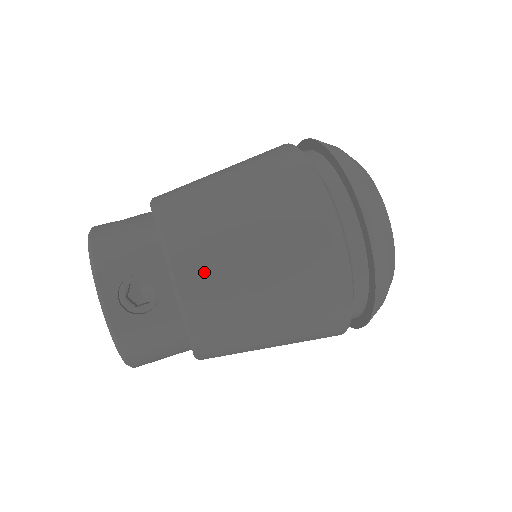
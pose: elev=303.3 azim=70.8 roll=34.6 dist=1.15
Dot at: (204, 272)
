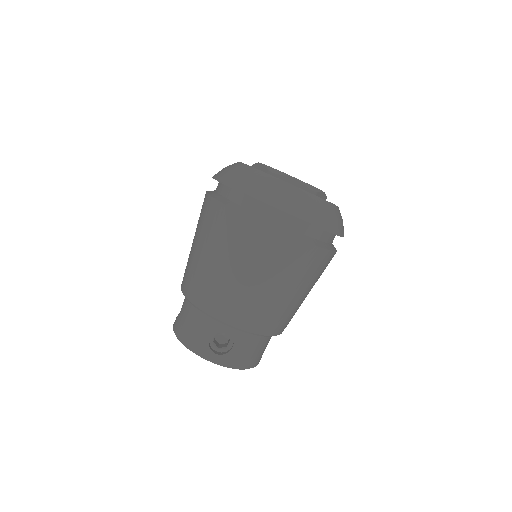
Dot at: (235, 309)
